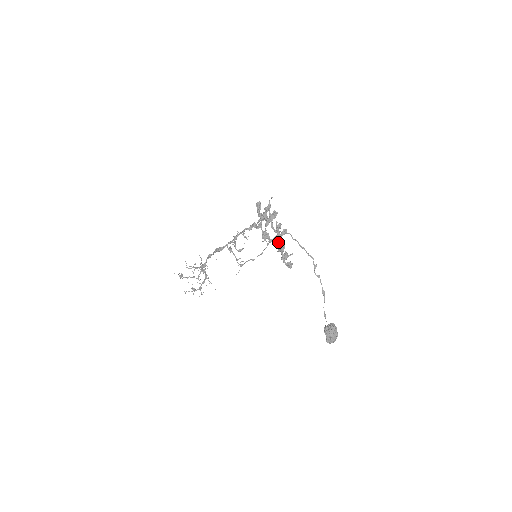
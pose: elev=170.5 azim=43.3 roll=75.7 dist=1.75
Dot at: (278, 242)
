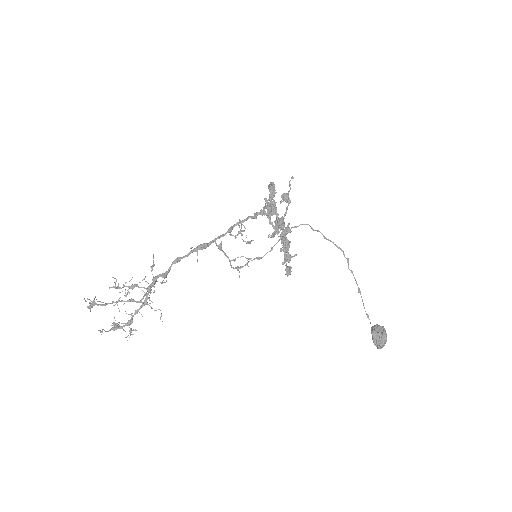
Dot at: (283, 238)
